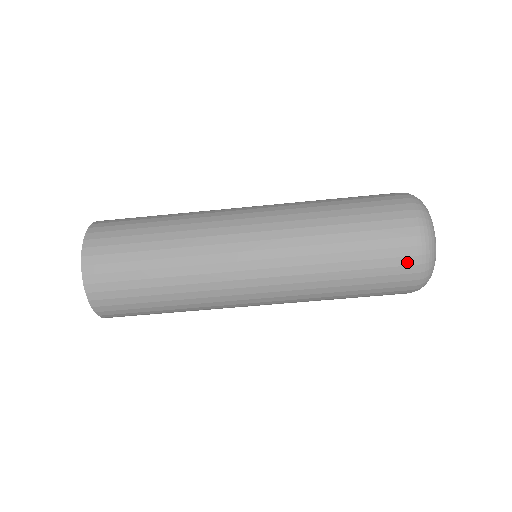
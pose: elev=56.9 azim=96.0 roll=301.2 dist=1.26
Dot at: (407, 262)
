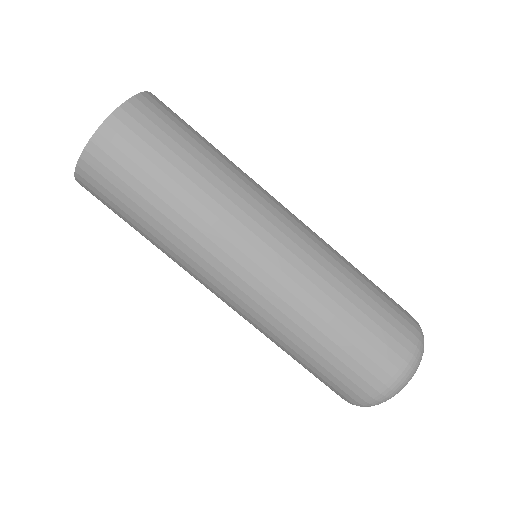
Dot at: (393, 359)
